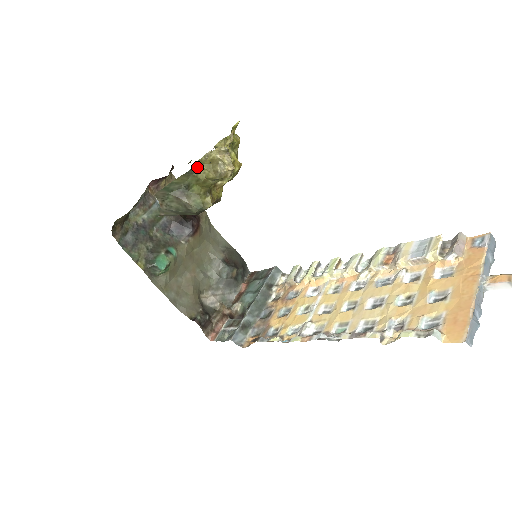
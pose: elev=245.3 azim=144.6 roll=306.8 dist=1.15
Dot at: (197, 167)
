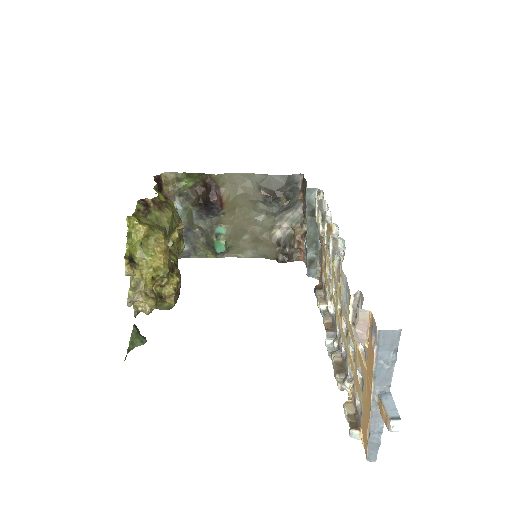
Dot at: (136, 309)
